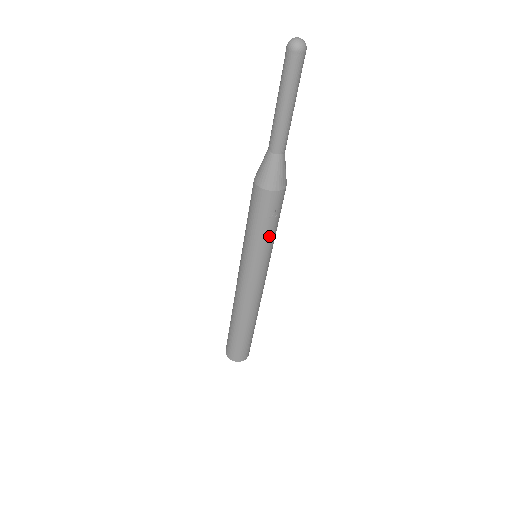
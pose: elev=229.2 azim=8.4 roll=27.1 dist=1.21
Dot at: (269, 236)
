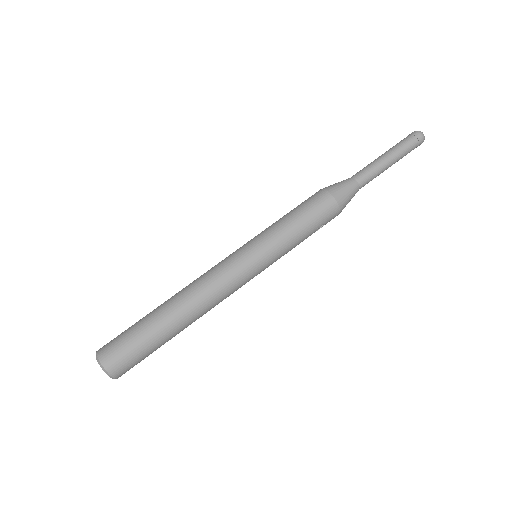
Dot at: (297, 244)
